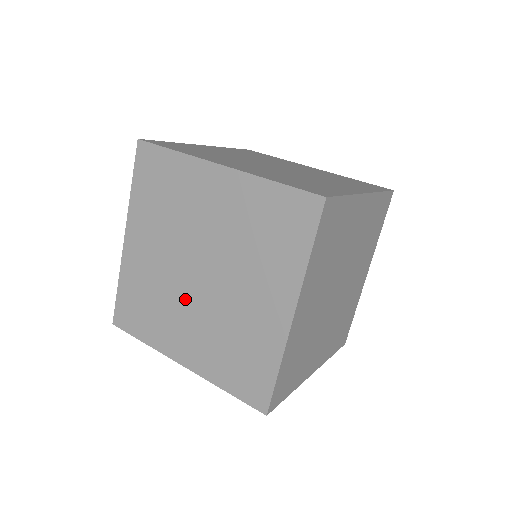
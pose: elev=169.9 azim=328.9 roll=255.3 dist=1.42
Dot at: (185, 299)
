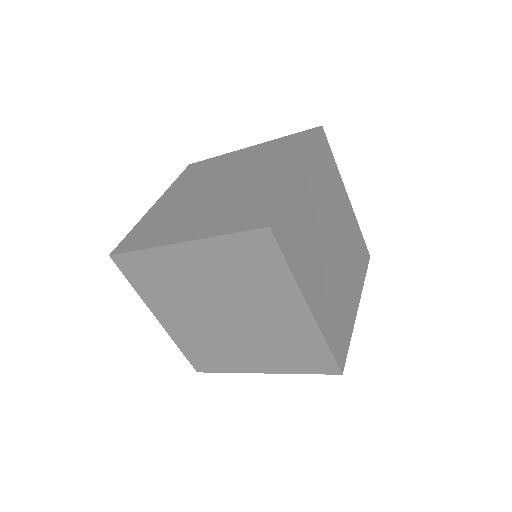
Dot at: (230, 335)
